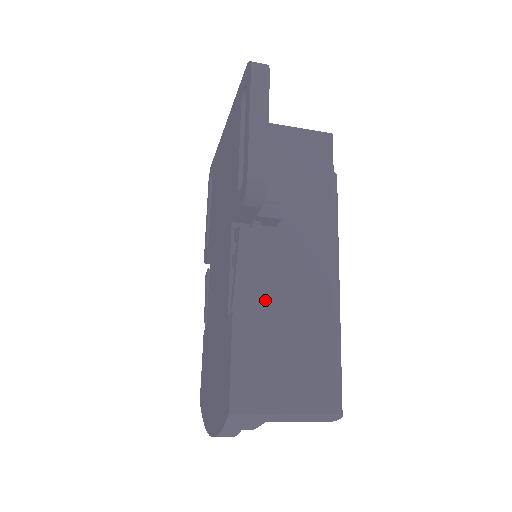
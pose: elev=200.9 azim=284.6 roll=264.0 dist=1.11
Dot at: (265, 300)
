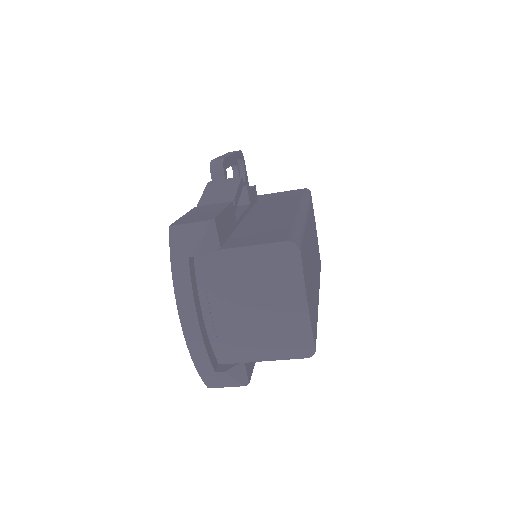
Dot at: (222, 200)
